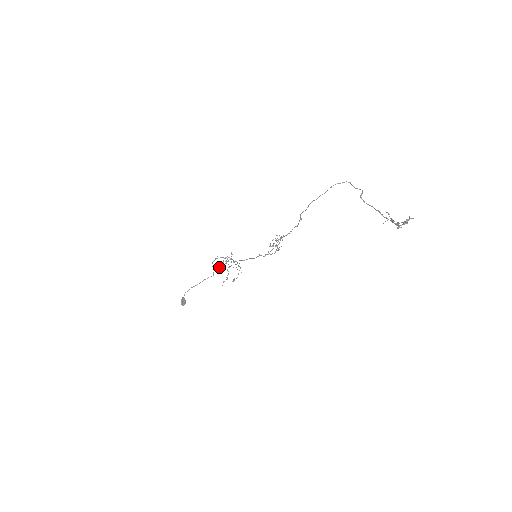
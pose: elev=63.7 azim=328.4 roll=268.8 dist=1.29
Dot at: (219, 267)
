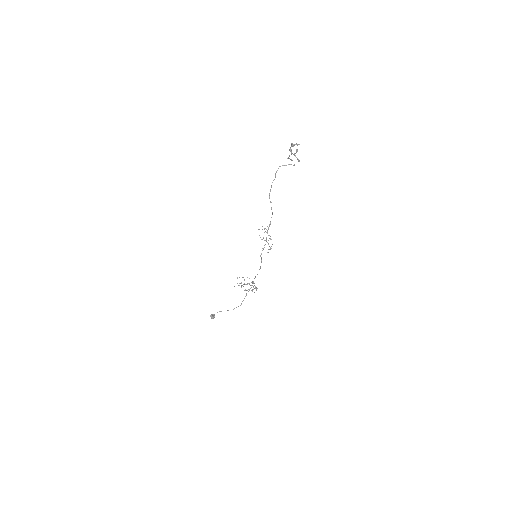
Dot at: (237, 277)
